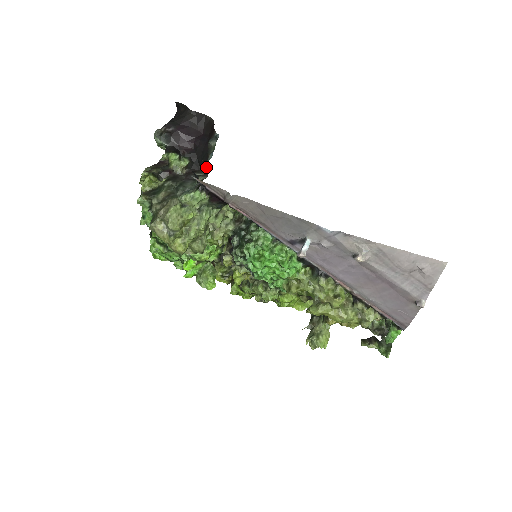
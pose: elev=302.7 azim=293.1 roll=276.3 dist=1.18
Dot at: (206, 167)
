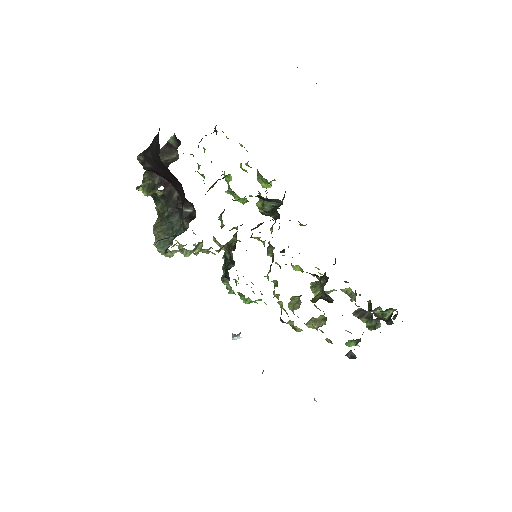
Dot at: occluded
